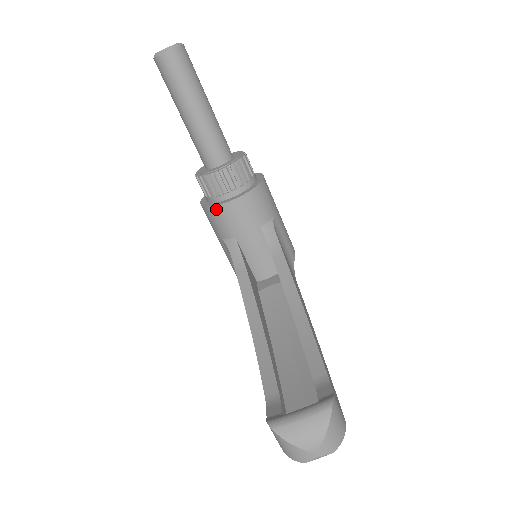
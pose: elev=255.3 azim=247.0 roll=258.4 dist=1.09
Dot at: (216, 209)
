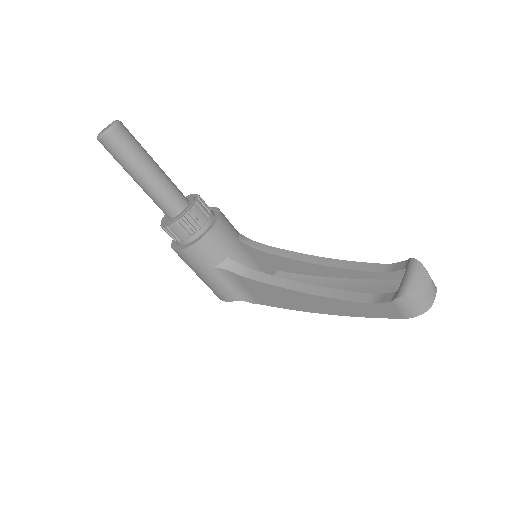
Dot at: (204, 240)
